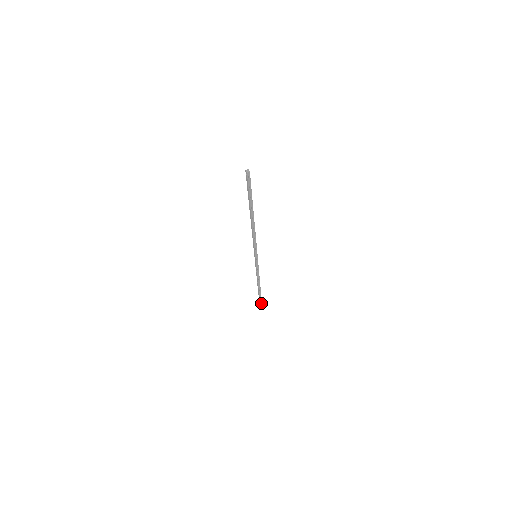
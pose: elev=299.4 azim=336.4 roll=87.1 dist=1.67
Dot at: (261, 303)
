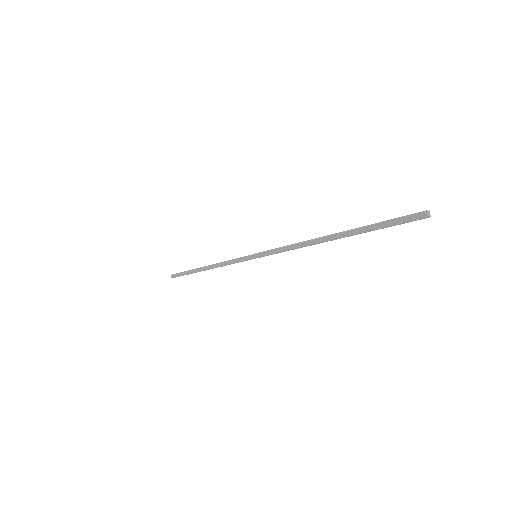
Dot at: (177, 276)
